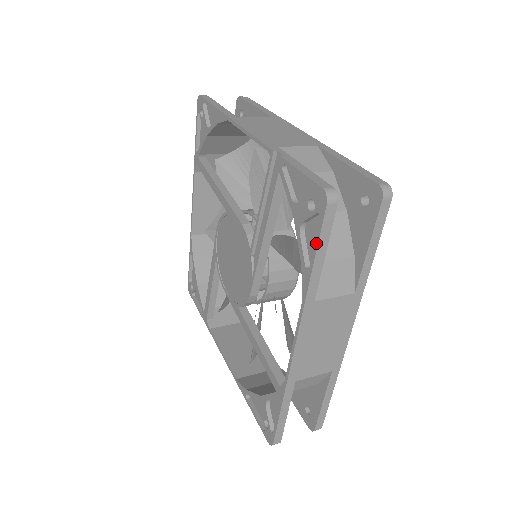
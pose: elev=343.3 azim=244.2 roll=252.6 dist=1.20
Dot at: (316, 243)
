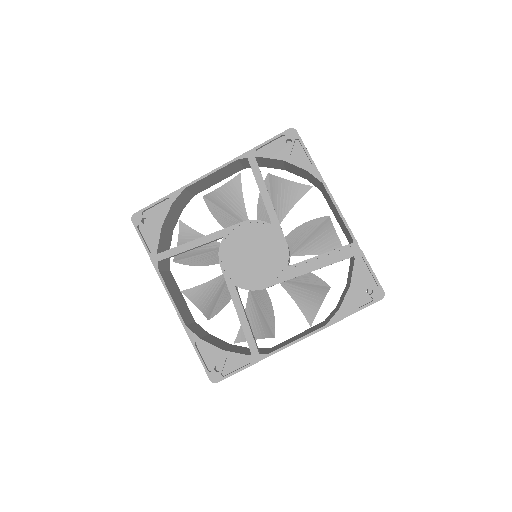
Dot at: (361, 309)
